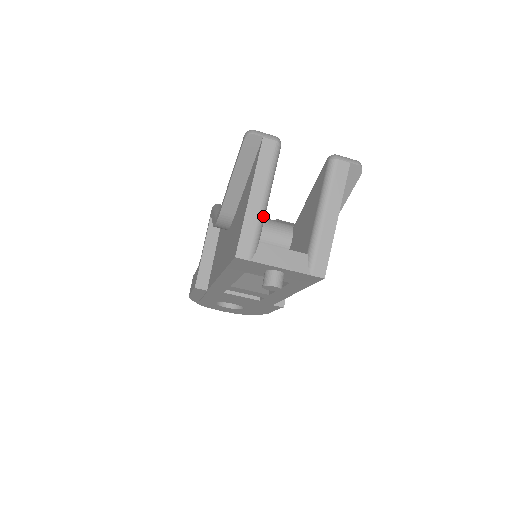
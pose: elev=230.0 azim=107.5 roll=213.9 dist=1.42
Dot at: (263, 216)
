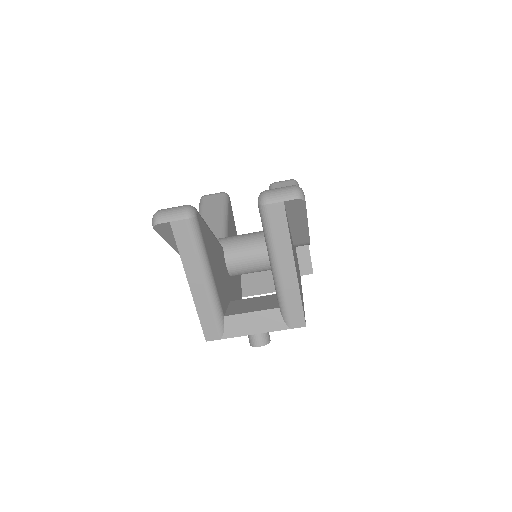
Dot at: (214, 295)
